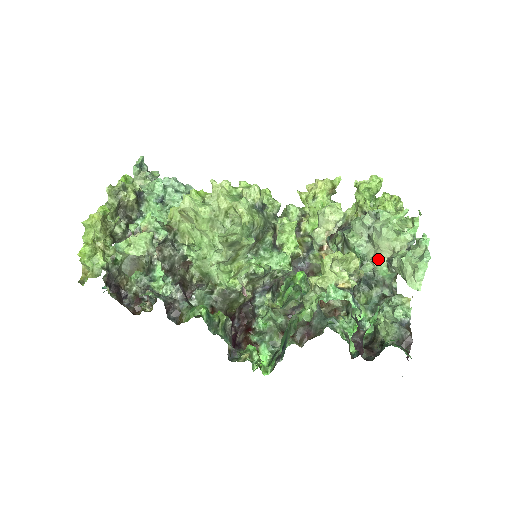
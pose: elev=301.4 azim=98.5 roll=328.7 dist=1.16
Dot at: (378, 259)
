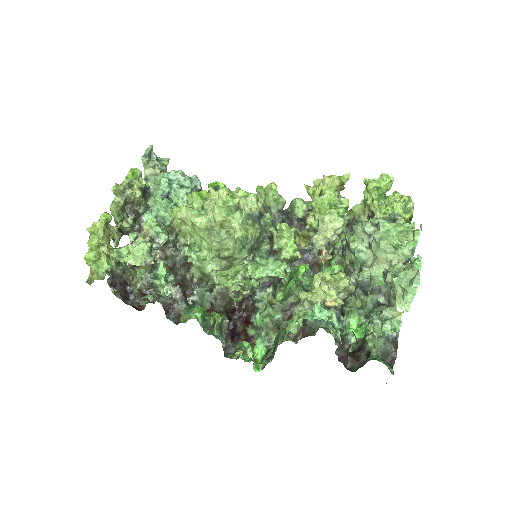
Dot at: (375, 269)
